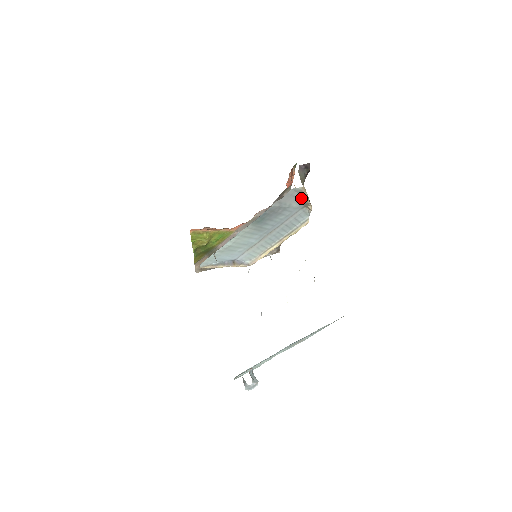
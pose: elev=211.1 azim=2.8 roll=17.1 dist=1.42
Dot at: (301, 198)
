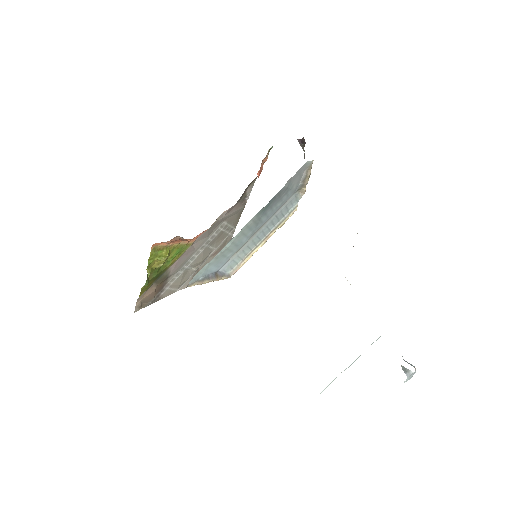
Dot at: (303, 177)
